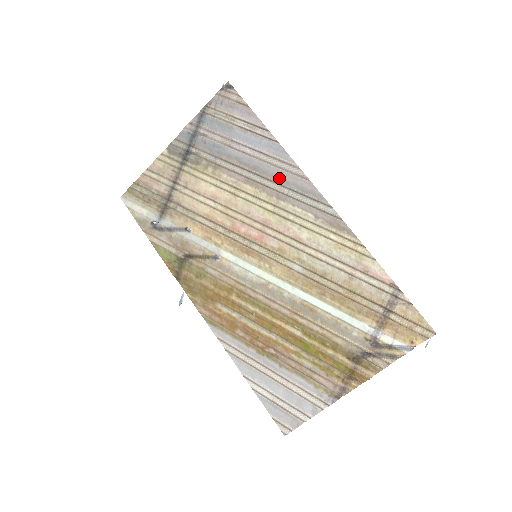
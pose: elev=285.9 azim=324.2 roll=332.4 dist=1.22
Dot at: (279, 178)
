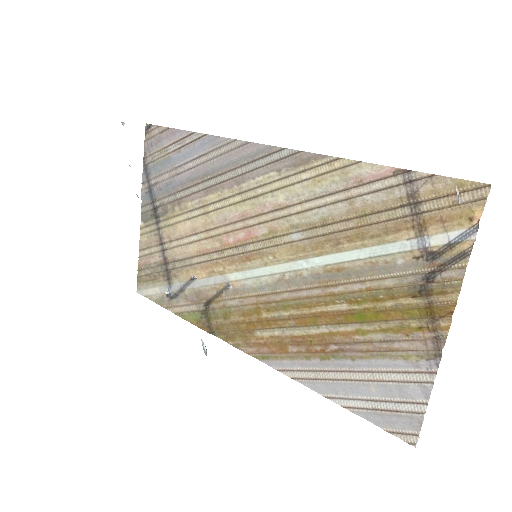
Dot at: (227, 165)
